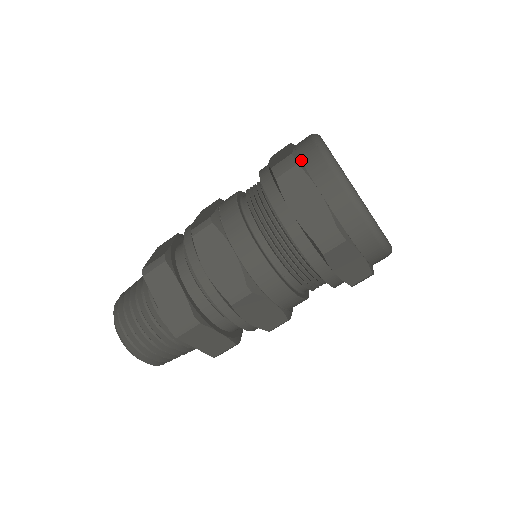
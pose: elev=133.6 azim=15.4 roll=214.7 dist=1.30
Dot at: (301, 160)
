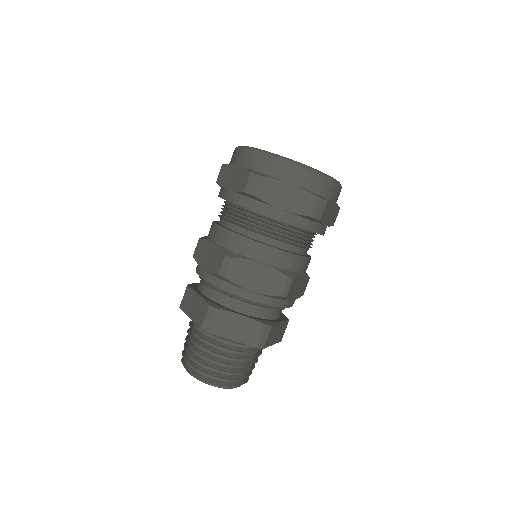
Dot at: occluded
